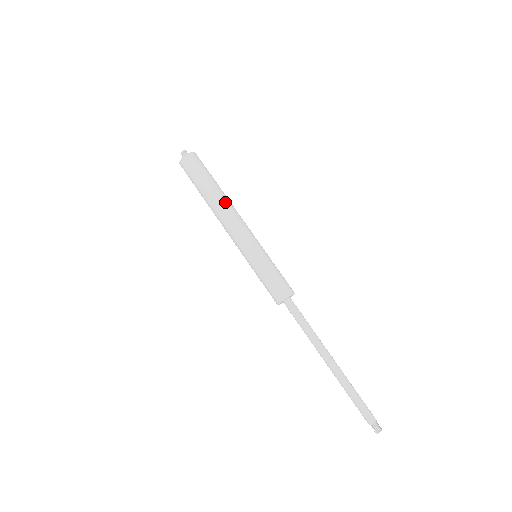
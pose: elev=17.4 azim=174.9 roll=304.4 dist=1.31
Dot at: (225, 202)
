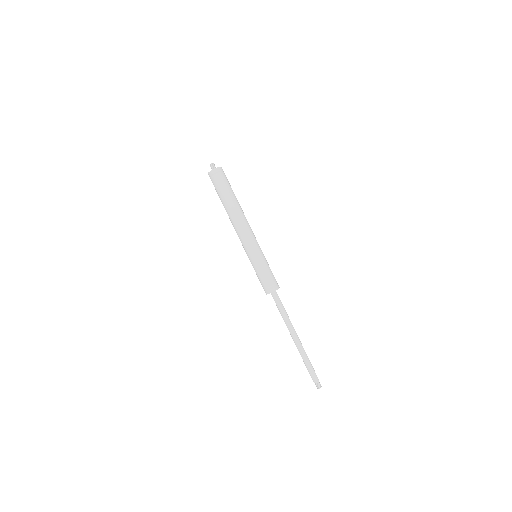
Dot at: (231, 216)
